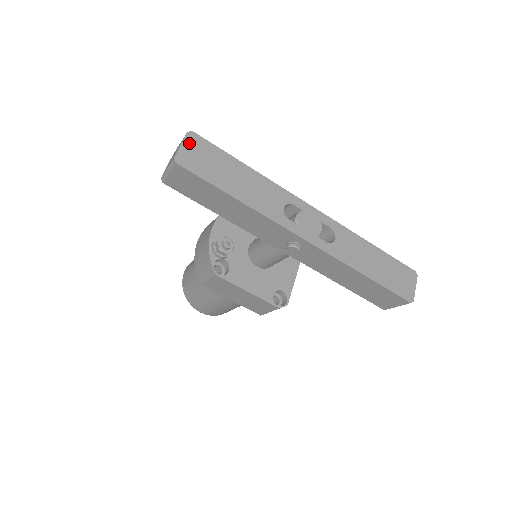
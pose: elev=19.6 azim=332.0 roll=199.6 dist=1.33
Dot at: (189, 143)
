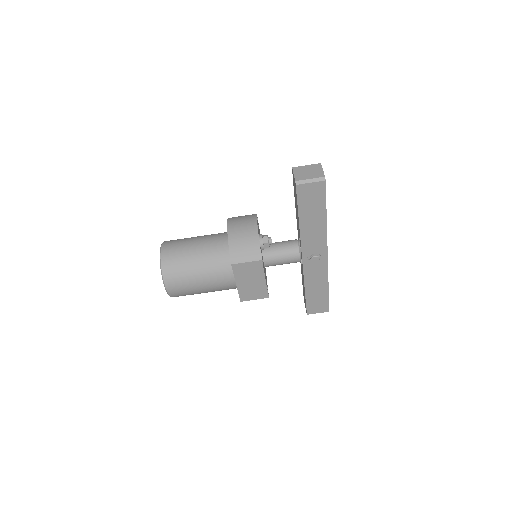
Dot at: occluded
